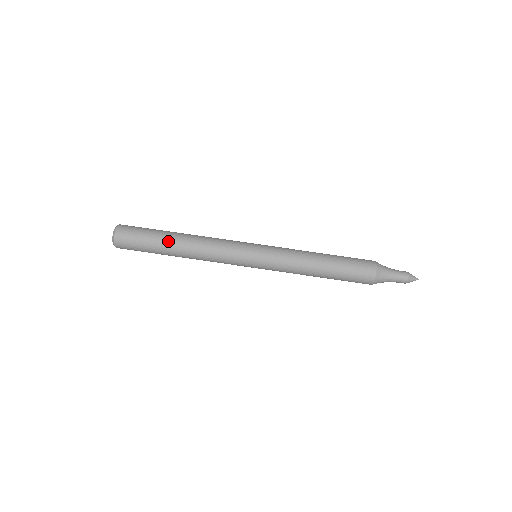
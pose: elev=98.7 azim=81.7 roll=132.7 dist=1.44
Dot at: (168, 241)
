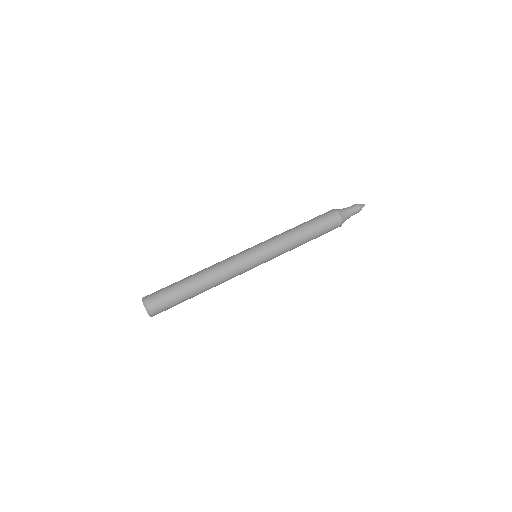
Dot at: (193, 289)
